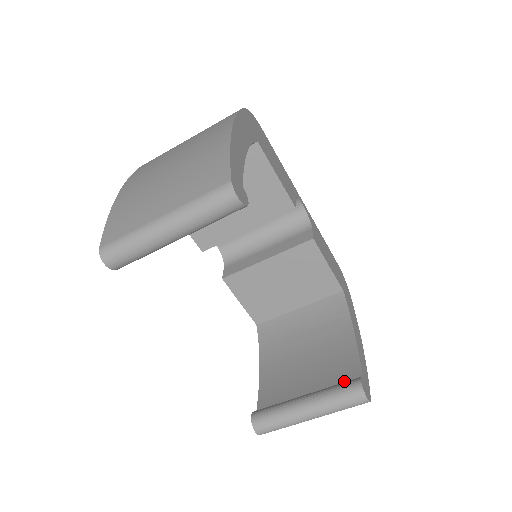
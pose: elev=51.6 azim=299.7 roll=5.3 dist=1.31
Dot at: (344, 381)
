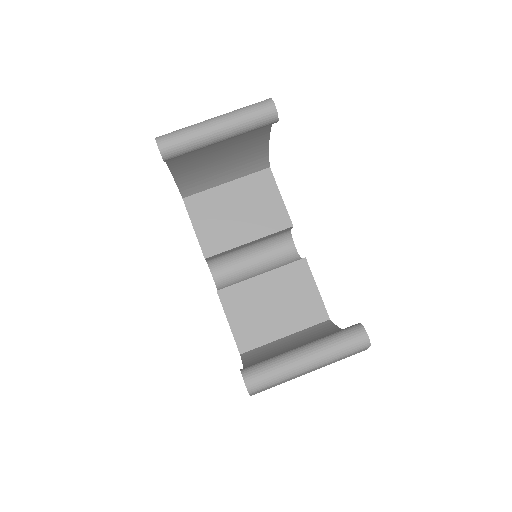
Dot at: occluded
